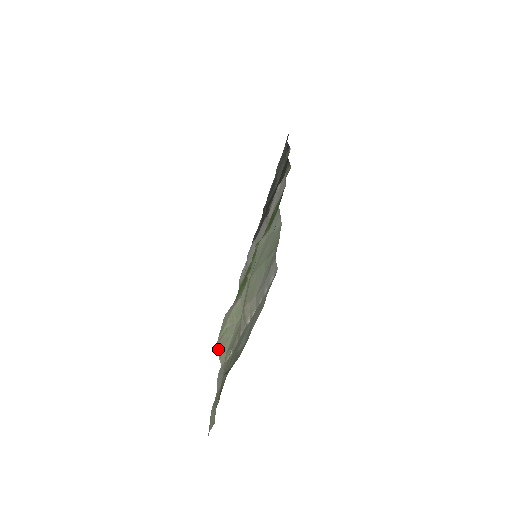
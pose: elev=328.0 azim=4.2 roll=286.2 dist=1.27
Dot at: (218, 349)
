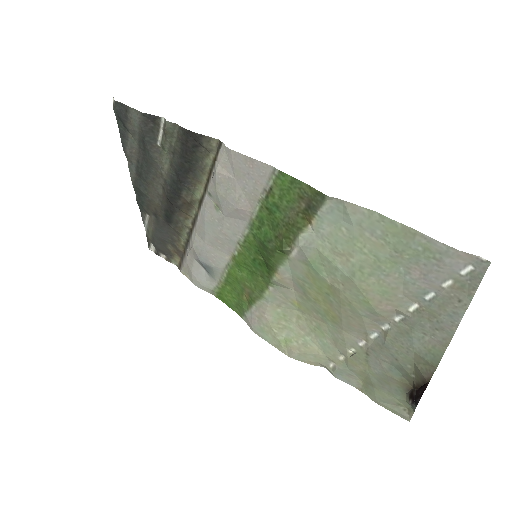
Dot at: (300, 360)
